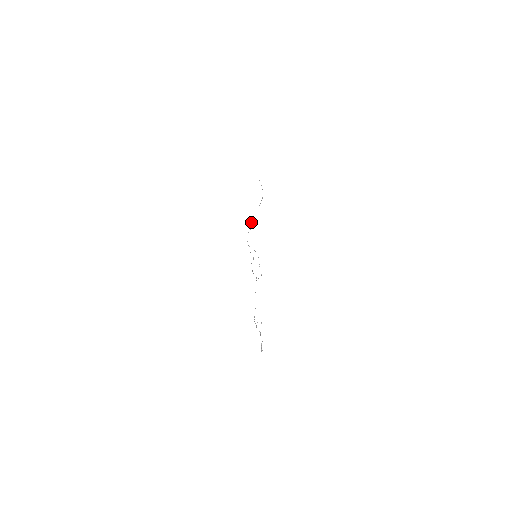
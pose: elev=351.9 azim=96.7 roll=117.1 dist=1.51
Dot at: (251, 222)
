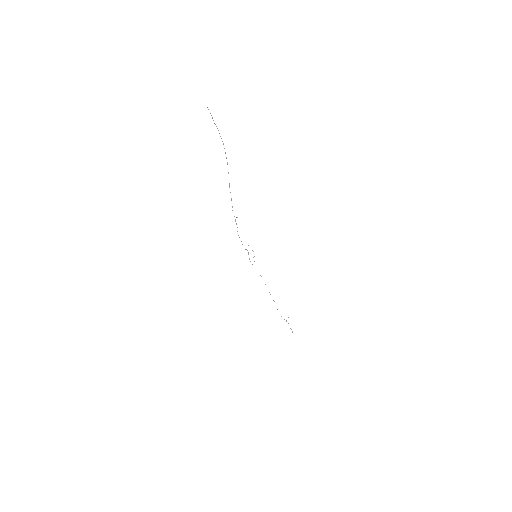
Dot at: occluded
